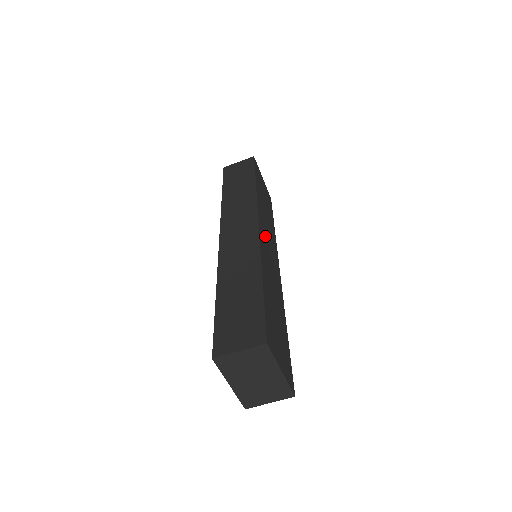
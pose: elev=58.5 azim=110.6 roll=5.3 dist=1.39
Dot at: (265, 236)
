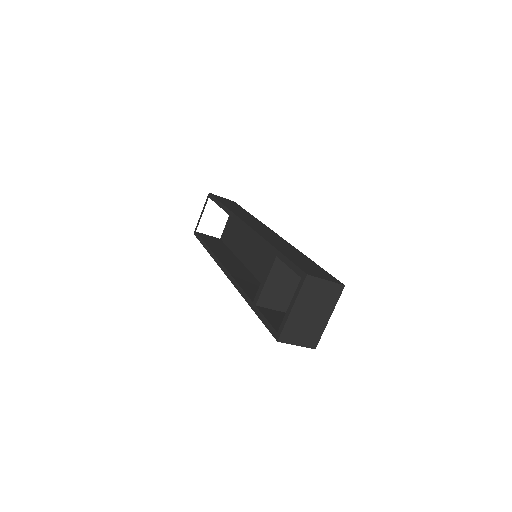
Dot at: occluded
